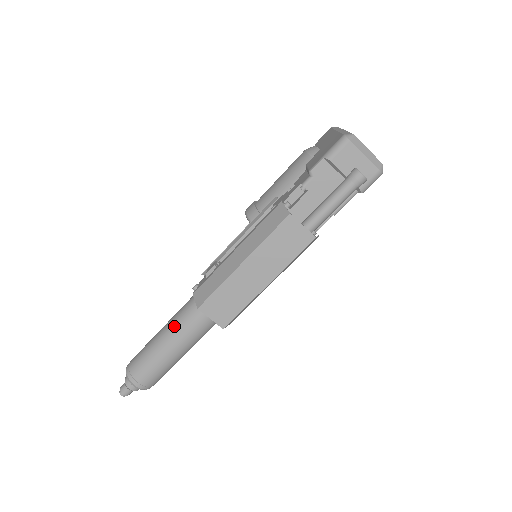
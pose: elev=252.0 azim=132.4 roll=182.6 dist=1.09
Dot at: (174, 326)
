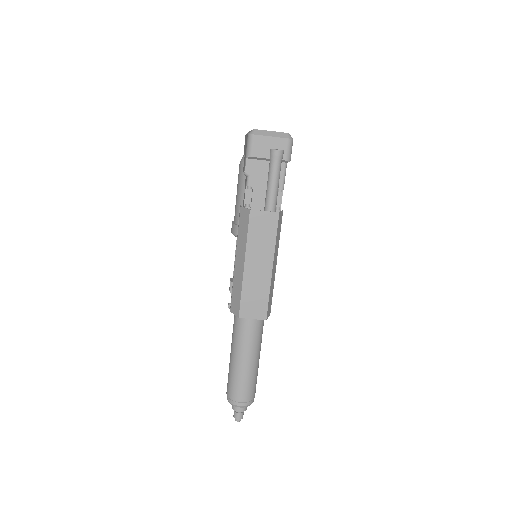
Dot at: (236, 344)
